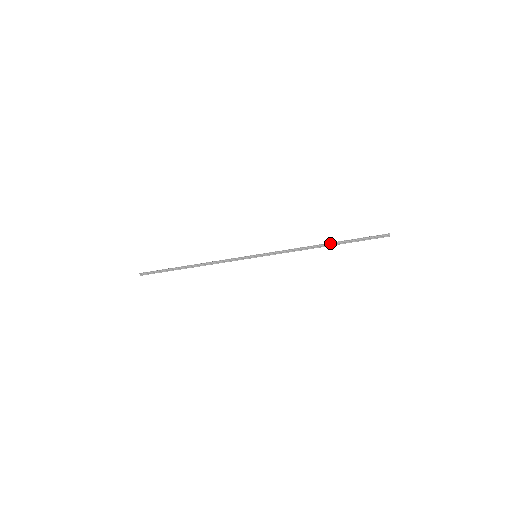
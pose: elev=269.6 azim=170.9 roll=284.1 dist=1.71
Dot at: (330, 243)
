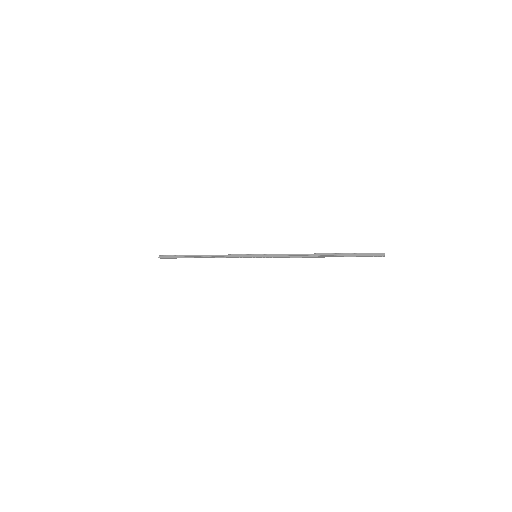
Dot at: (325, 254)
